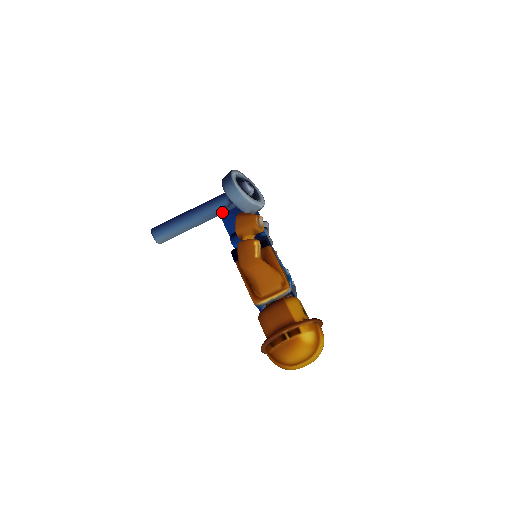
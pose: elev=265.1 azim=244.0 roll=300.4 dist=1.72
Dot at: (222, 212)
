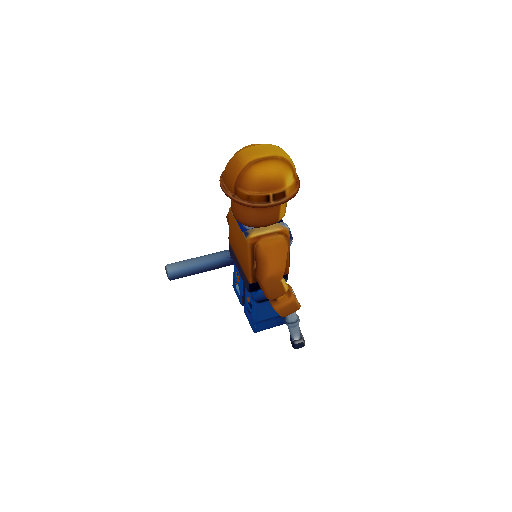
Dot at: occluded
